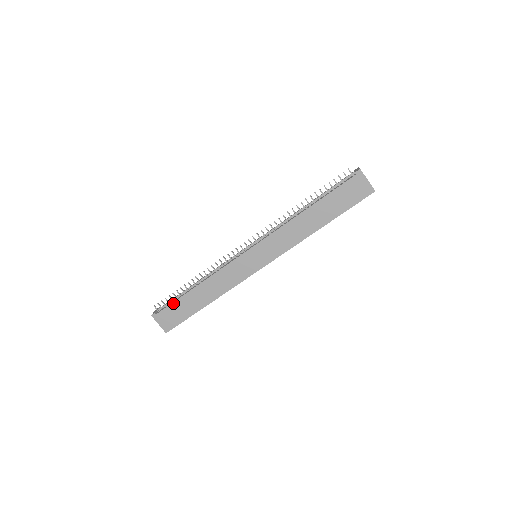
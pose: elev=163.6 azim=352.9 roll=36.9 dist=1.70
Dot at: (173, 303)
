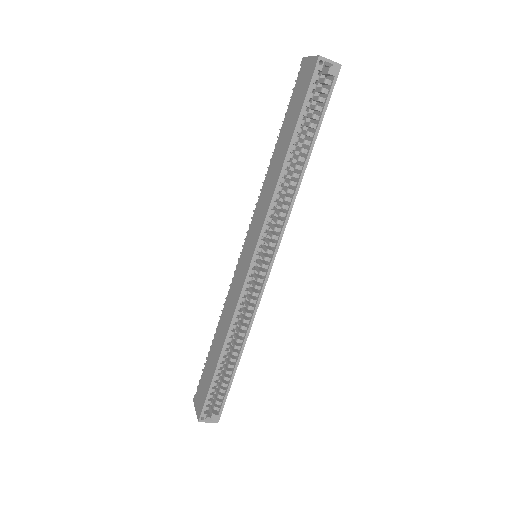
Dot at: (204, 370)
